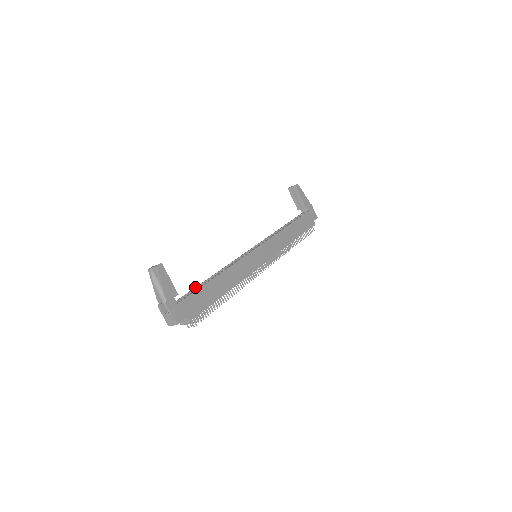
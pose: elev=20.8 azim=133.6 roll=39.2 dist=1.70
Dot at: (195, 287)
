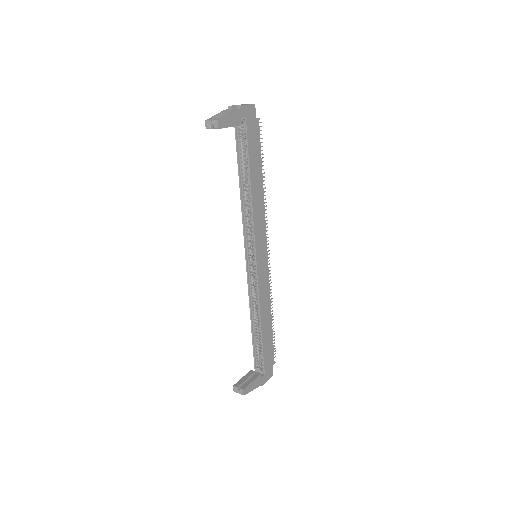
Dot at: (252, 342)
